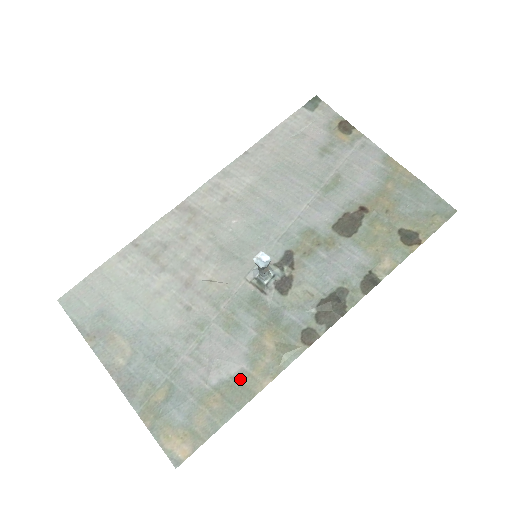
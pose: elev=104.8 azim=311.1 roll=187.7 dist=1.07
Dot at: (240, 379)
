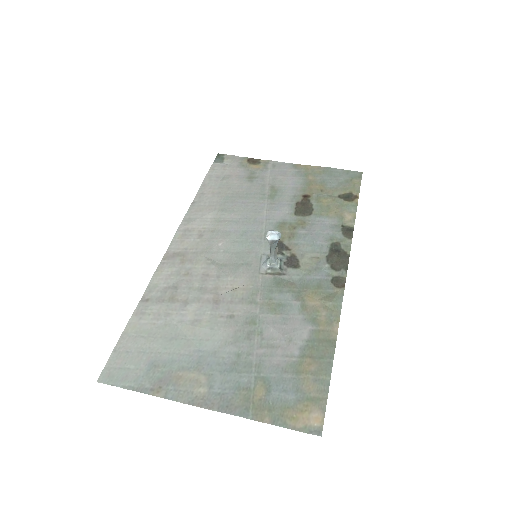
Dot at: (315, 338)
